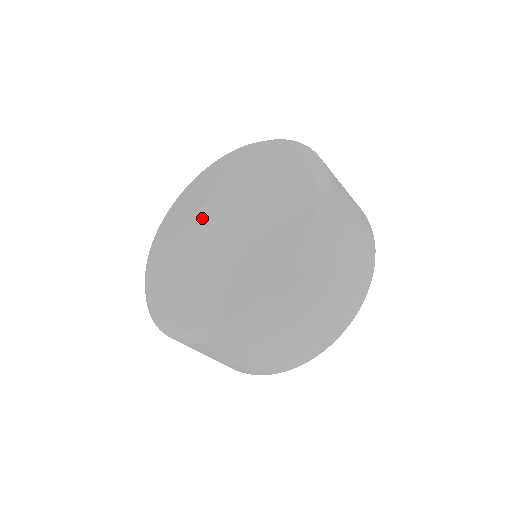
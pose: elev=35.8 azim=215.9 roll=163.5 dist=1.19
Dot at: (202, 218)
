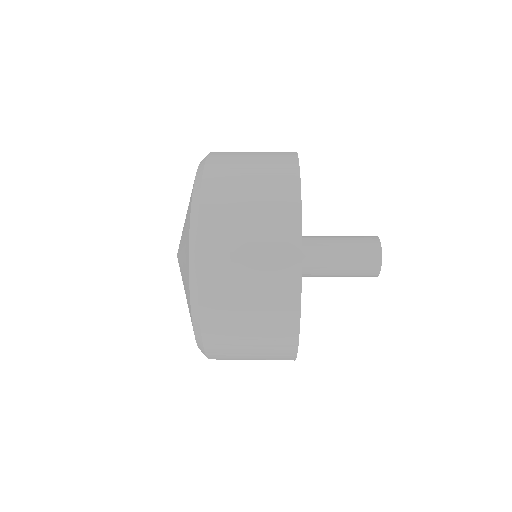
Dot at: occluded
